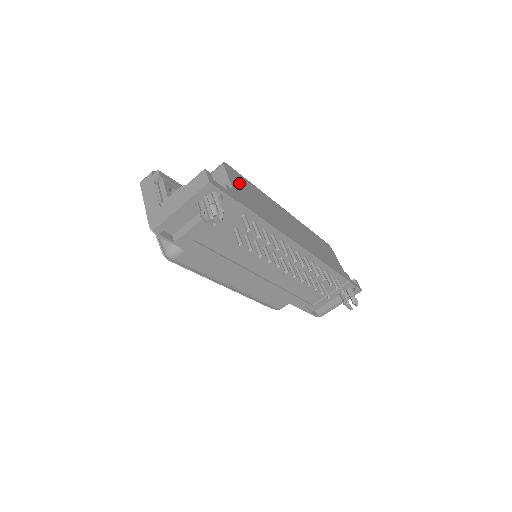
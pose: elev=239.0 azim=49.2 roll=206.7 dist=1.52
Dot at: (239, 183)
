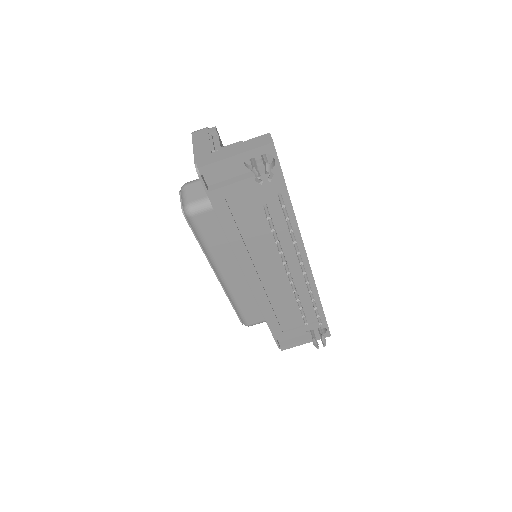
Dot at: occluded
